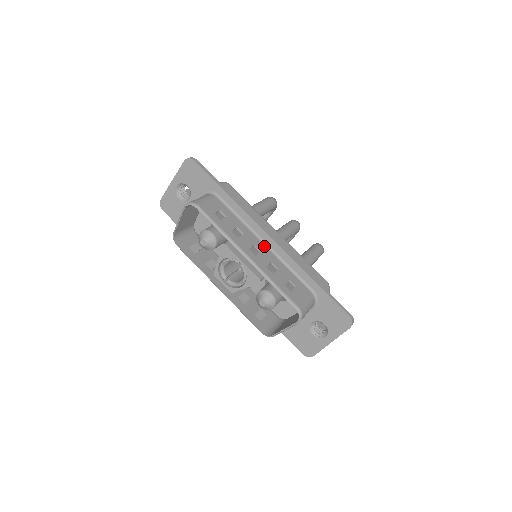
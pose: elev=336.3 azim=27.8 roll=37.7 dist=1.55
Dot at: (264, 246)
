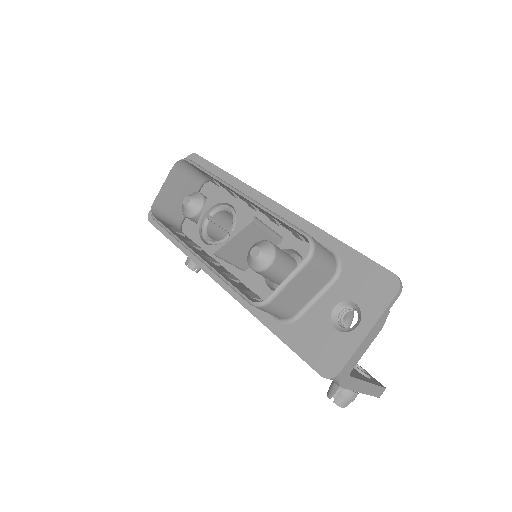
Dot at: occluded
